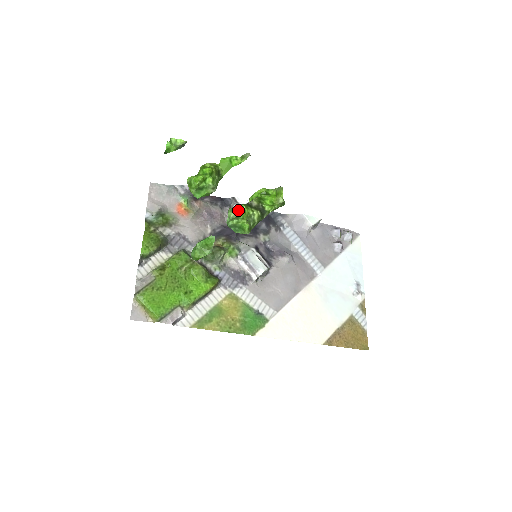
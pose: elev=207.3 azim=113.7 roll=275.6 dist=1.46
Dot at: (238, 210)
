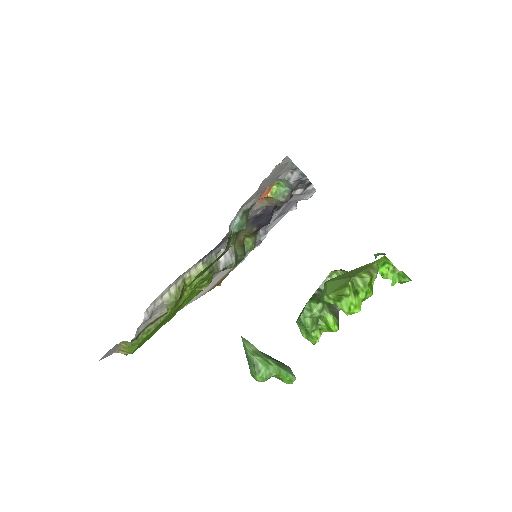
Dot at: (328, 324)
